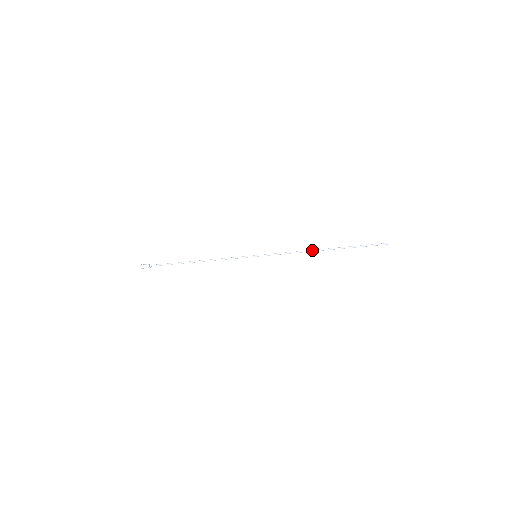
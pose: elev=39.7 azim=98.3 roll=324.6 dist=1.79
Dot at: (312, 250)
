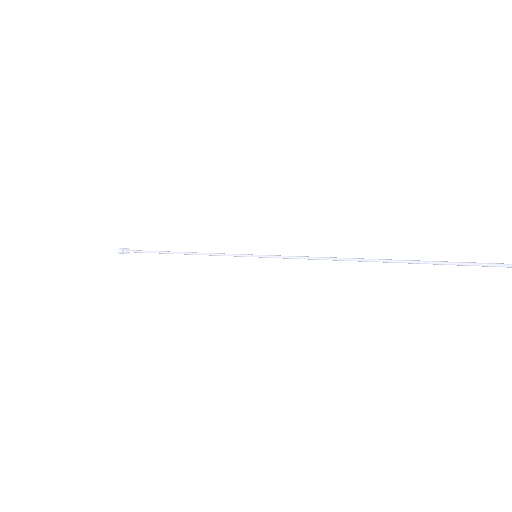
Dot at: occluded
